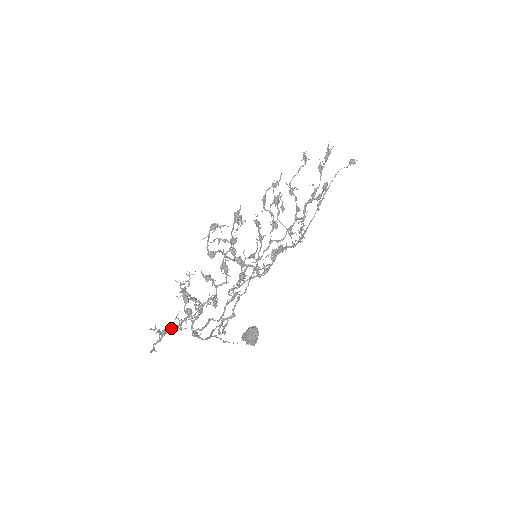
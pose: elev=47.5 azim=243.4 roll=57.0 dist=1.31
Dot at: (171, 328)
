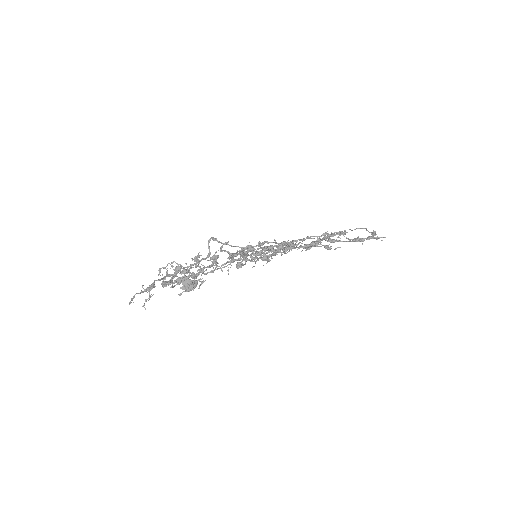
Dot at: occluded
